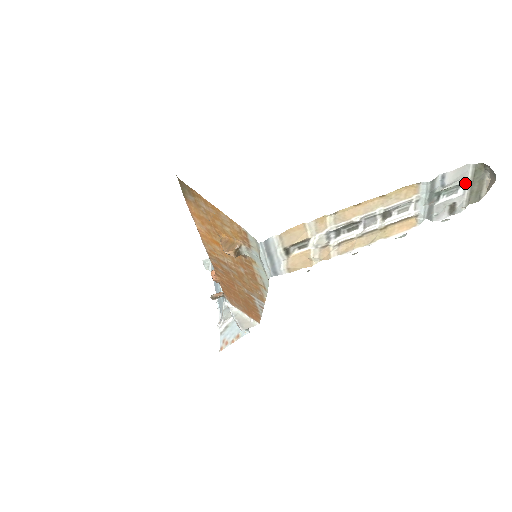
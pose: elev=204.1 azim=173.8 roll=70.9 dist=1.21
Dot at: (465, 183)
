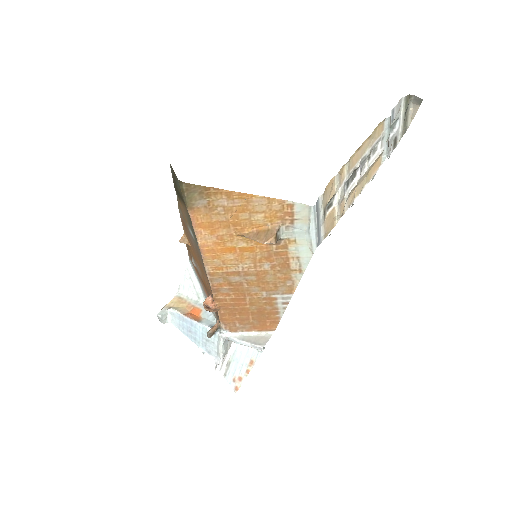
Dot at: (400, 117)
